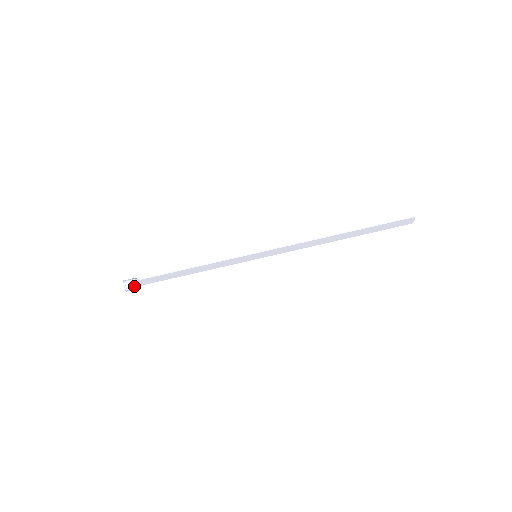
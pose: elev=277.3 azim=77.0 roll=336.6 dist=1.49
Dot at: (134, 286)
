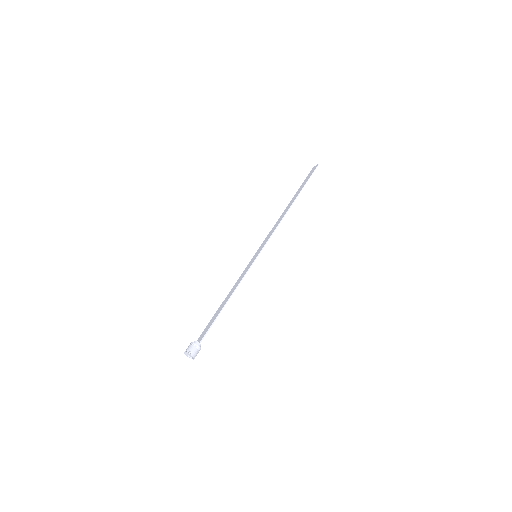
Dot at: occluded
